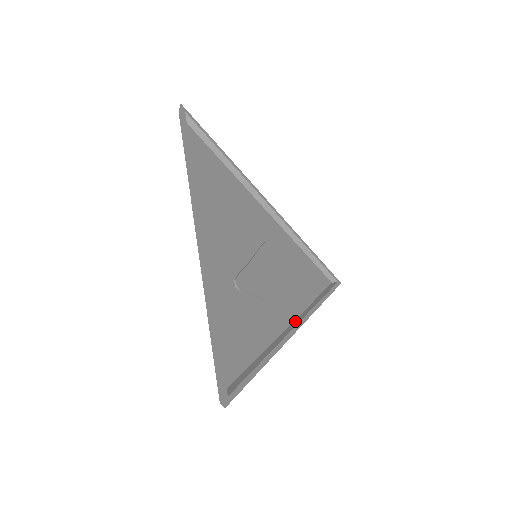
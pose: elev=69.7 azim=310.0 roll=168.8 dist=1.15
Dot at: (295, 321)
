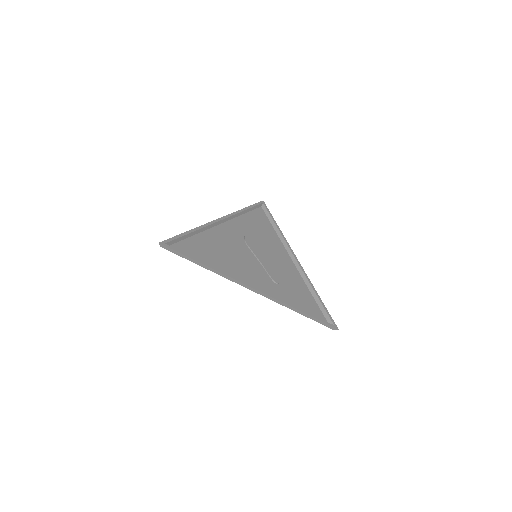
Dot at: (291, 257)
